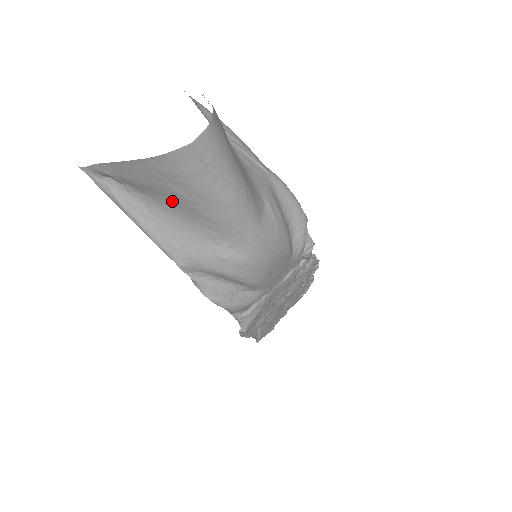
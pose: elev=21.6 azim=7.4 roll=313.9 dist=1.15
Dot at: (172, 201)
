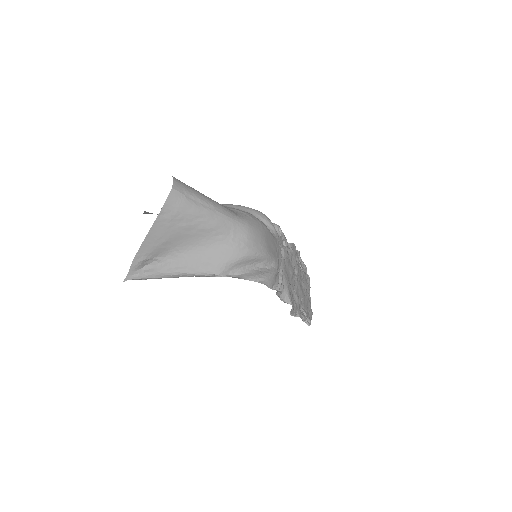
Dot at: (186, 237)
